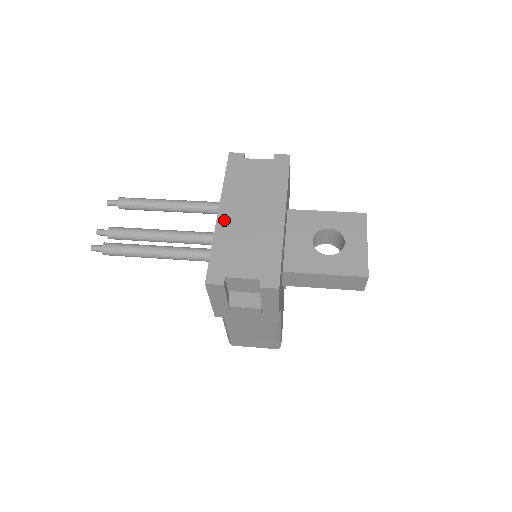
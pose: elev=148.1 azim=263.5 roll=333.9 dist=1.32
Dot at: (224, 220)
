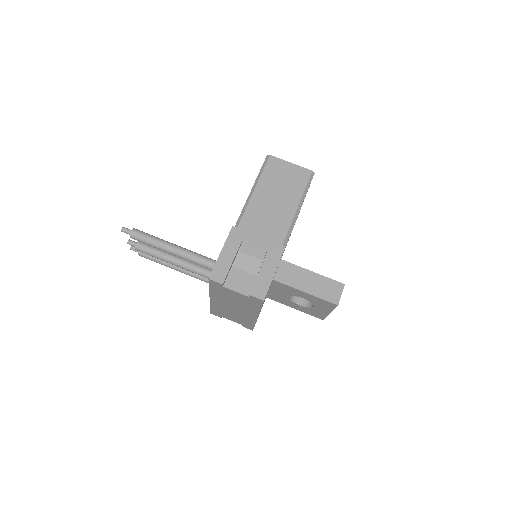
Dot at: (215, 303)
